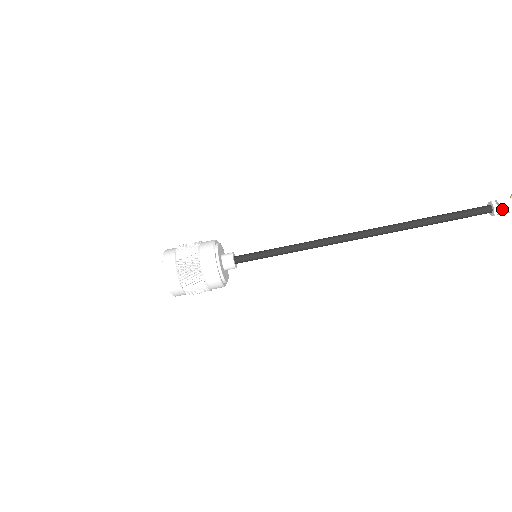
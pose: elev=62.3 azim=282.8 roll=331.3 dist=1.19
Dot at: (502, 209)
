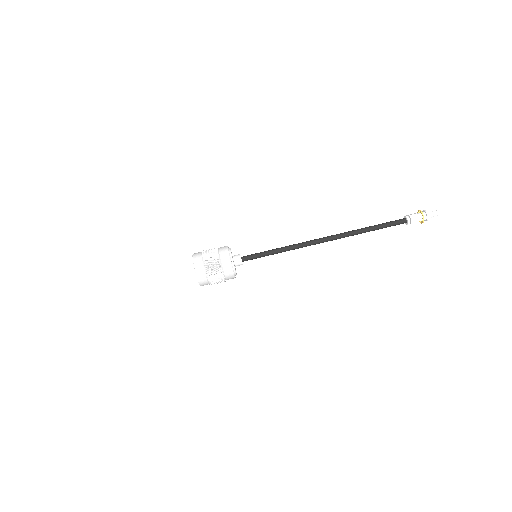
Dot at: (411, 217)
